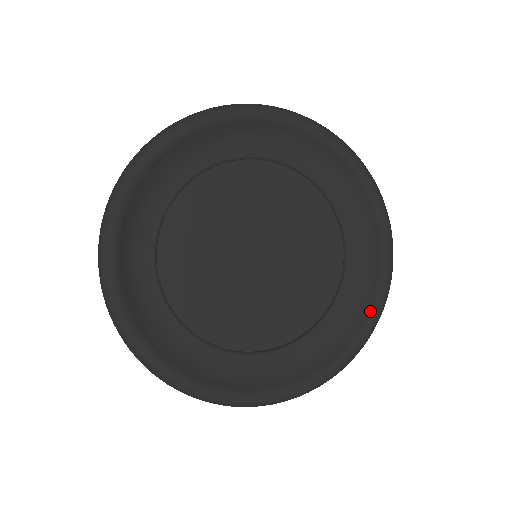
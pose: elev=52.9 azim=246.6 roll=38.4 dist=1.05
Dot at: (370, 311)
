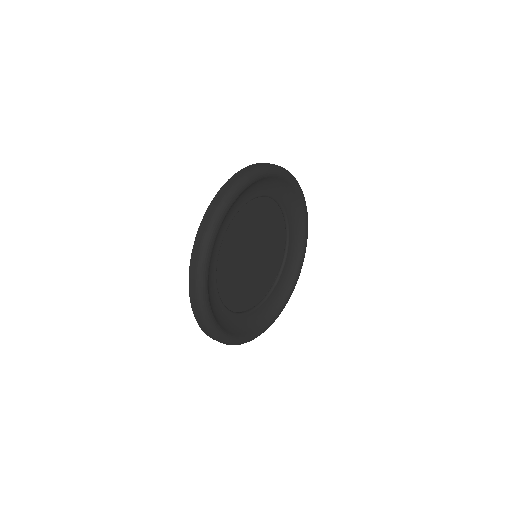
Dot at: (267, 323)
